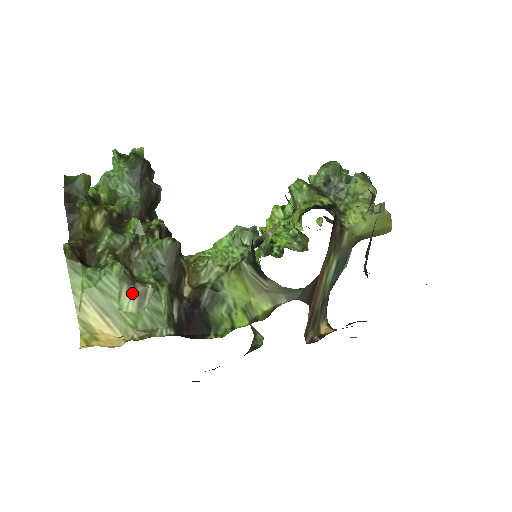
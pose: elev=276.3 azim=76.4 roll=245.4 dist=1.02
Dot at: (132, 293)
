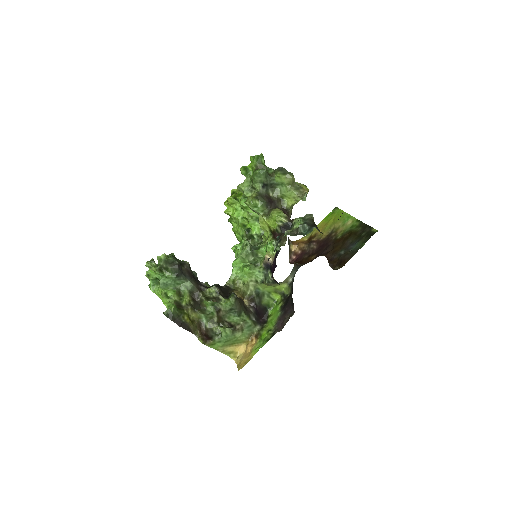
Dot at: (238, 331)
